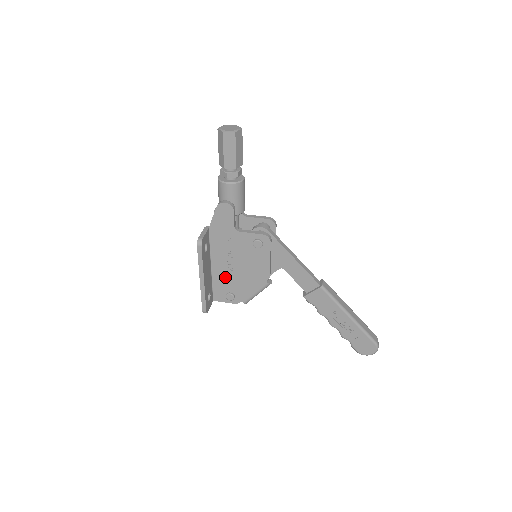
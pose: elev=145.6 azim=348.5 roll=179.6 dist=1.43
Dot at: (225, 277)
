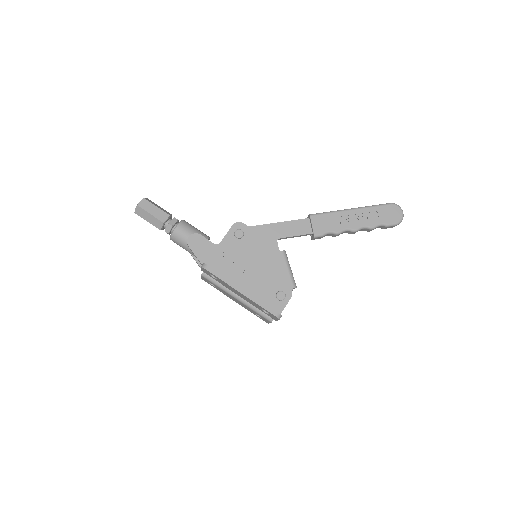
Dot at: (258, 286)
